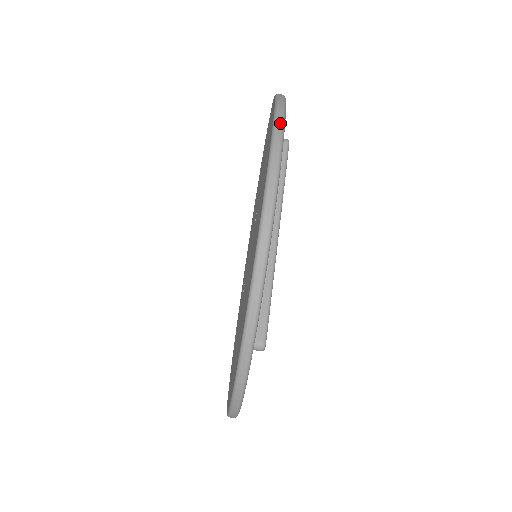
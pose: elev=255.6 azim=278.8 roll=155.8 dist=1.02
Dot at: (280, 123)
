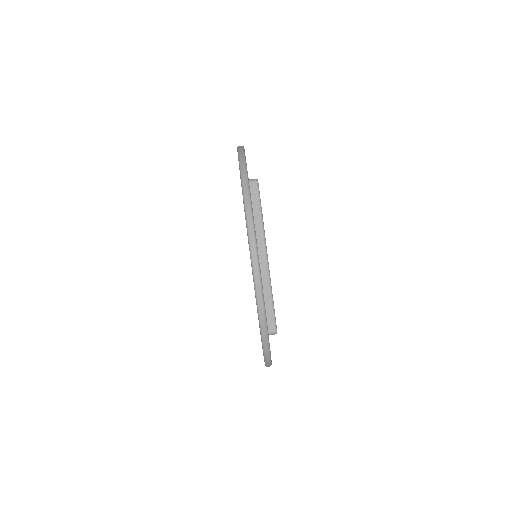
Dot at: (250, 219)
